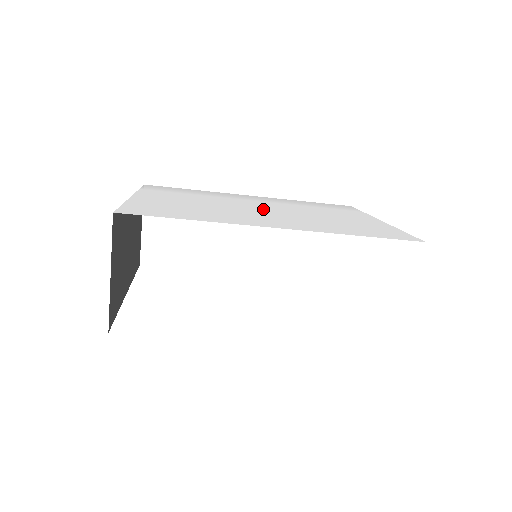
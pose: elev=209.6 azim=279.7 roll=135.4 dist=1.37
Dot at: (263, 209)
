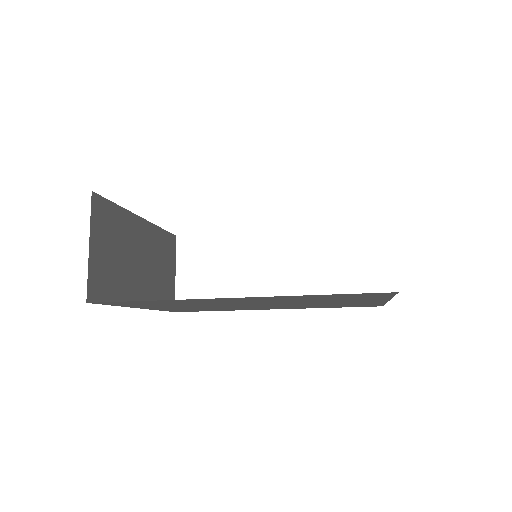
Dot at: occluded
